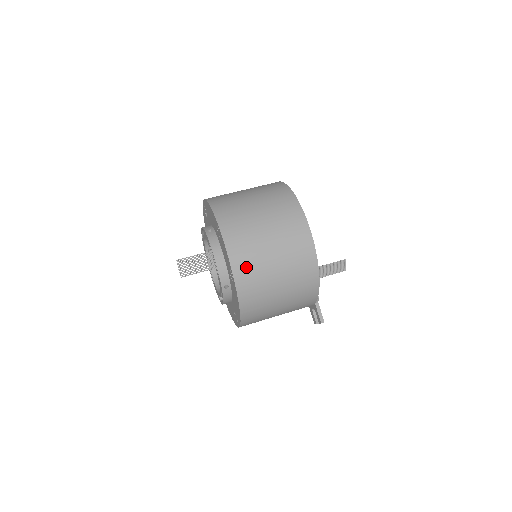
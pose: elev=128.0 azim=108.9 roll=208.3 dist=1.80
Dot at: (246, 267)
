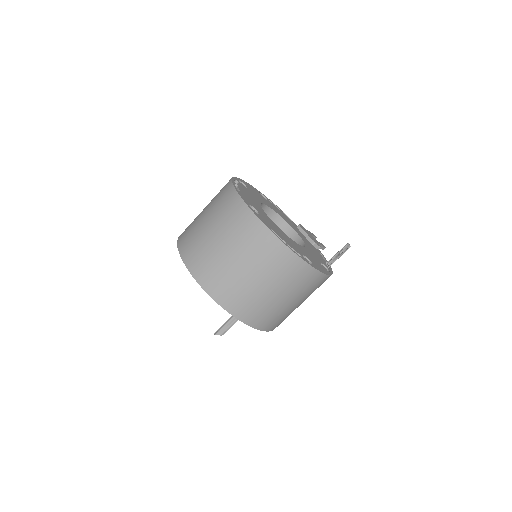
Dot at: occluded
